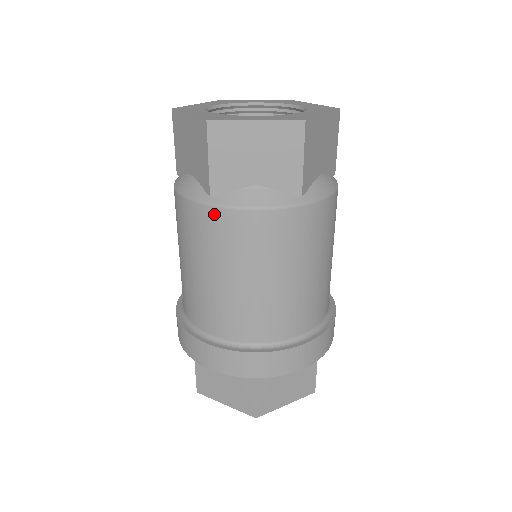
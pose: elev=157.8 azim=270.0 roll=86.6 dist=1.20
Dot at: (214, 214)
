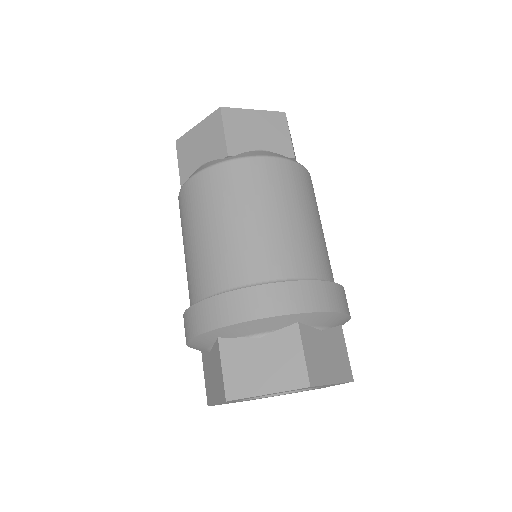
Dot at: (234, 165)
